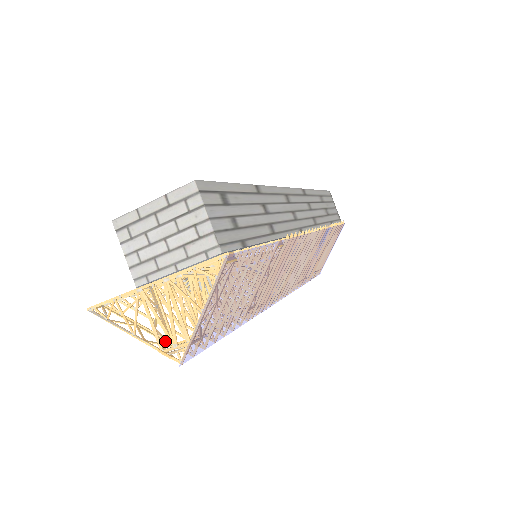
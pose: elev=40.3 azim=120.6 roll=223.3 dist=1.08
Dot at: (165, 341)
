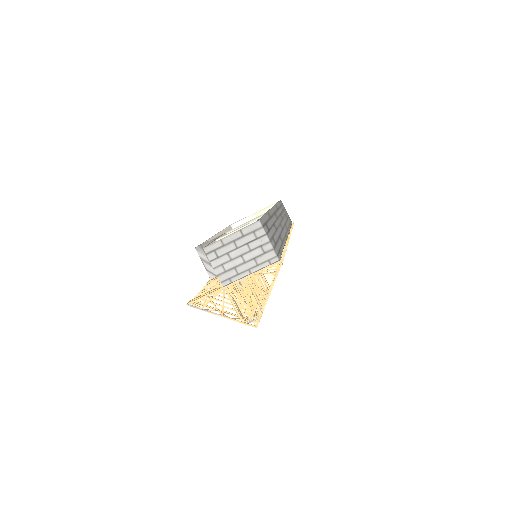
Dot at: occluded
